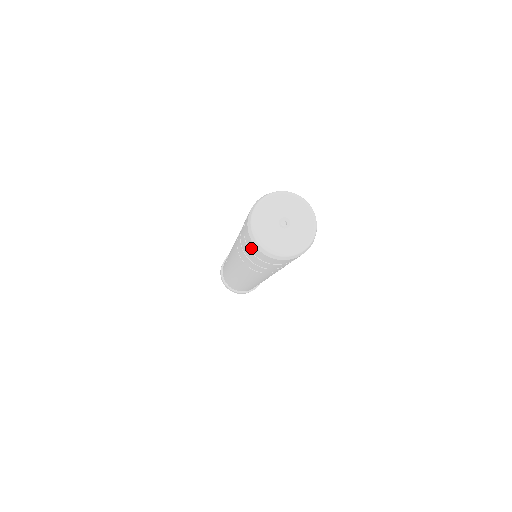
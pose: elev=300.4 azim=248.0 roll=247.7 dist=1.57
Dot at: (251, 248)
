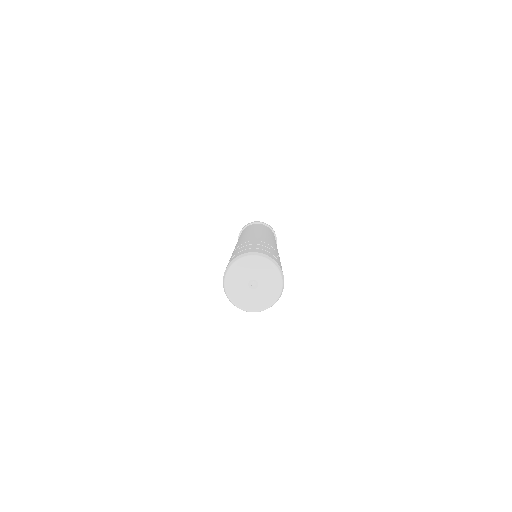
Dot at: occluded
